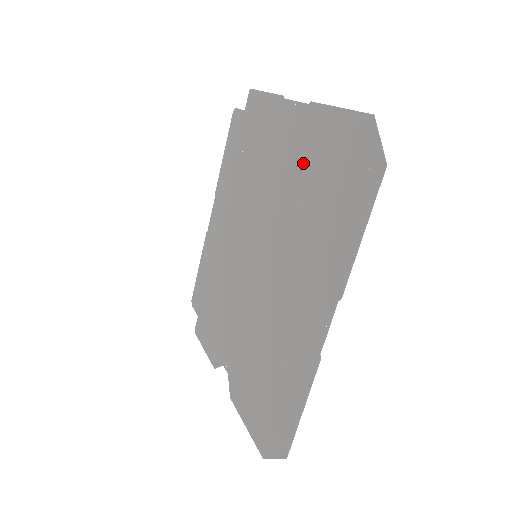
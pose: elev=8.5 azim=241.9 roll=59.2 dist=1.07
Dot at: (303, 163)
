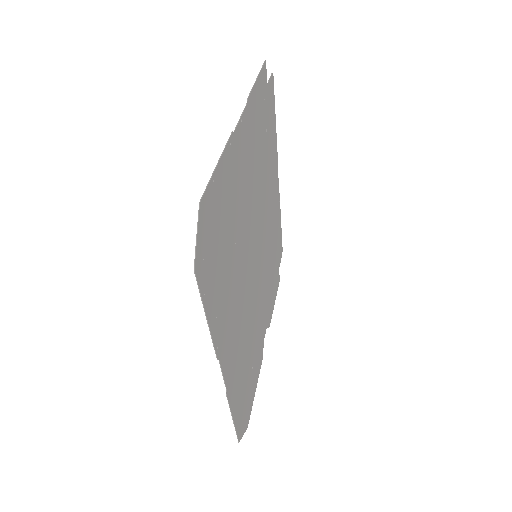
Dot at: (235, 198)
